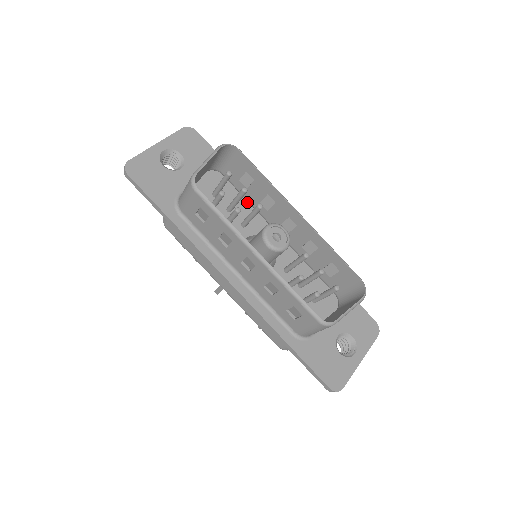
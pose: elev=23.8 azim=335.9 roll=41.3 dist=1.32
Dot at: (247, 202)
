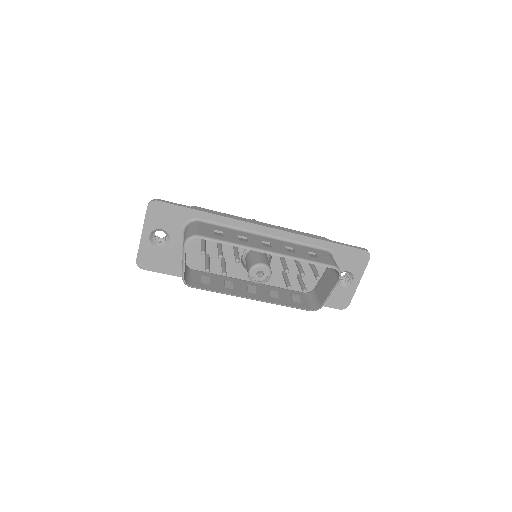
Dot at: (228, 227)
